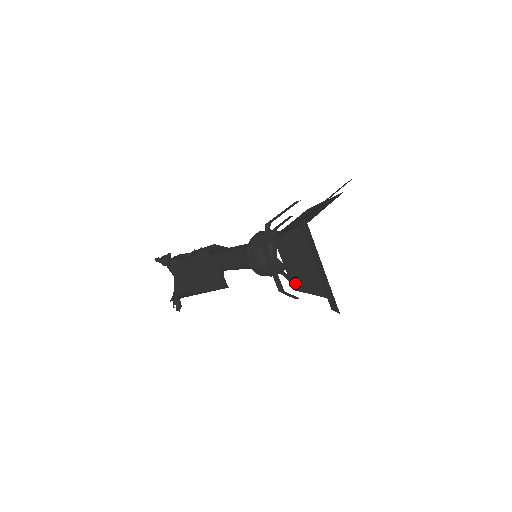
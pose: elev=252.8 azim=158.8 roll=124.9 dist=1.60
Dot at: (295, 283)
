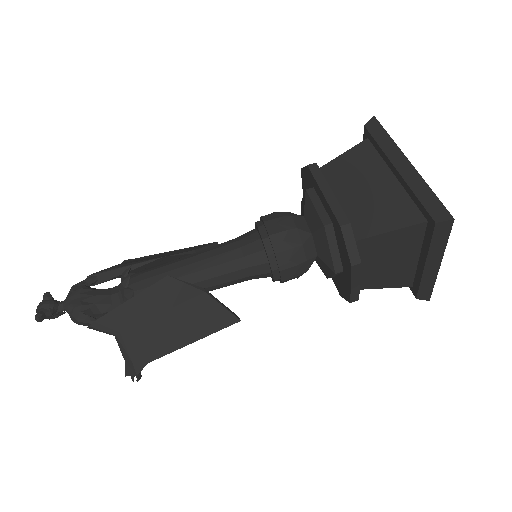
Dot at: (360, 283)
